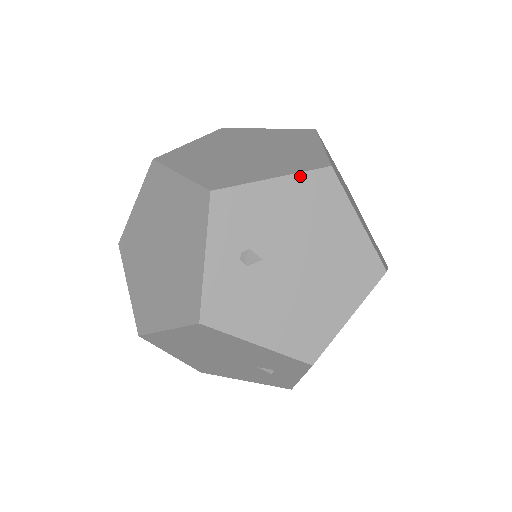
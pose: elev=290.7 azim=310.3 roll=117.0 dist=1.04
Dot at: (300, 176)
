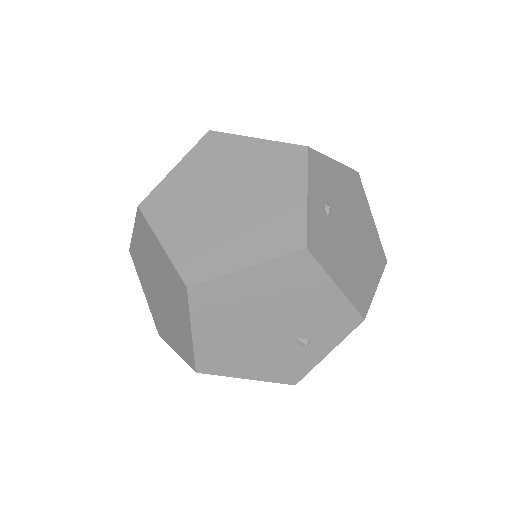
Dot at: (347, 168)
